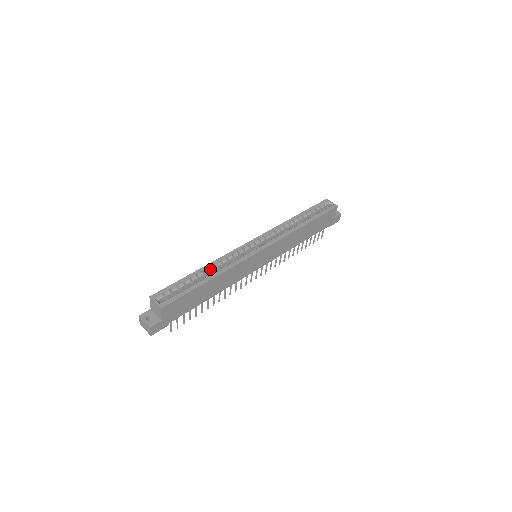
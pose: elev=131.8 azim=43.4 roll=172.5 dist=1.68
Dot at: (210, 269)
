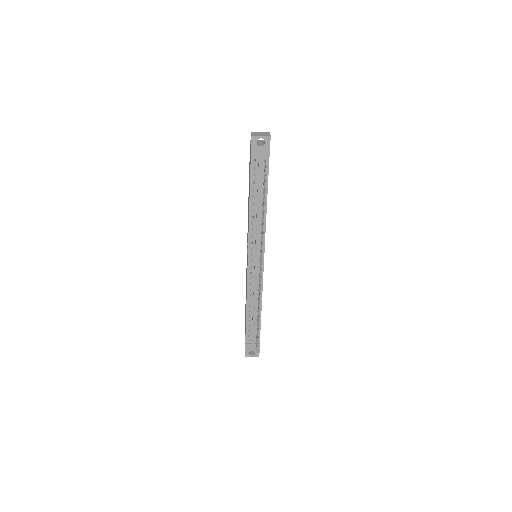
Dot at: occluded
